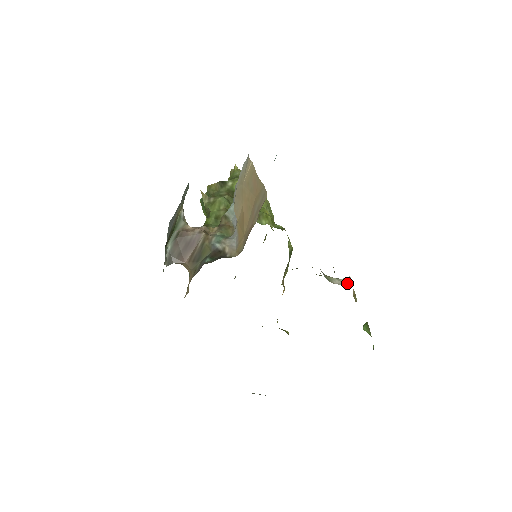
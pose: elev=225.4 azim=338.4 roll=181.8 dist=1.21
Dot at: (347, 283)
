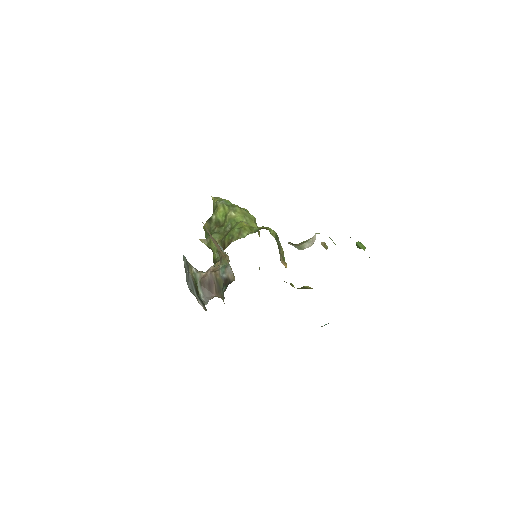
Dot at: (313, 243)
